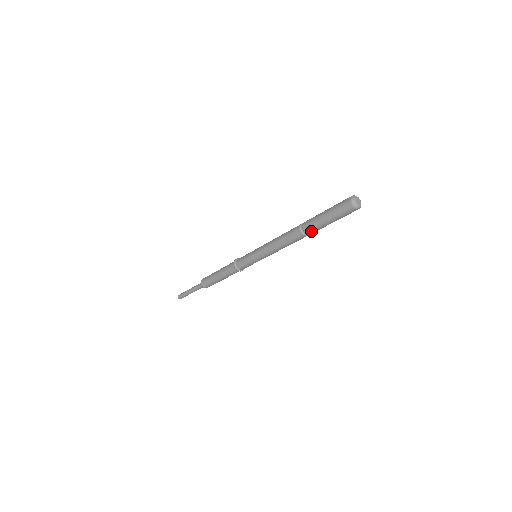
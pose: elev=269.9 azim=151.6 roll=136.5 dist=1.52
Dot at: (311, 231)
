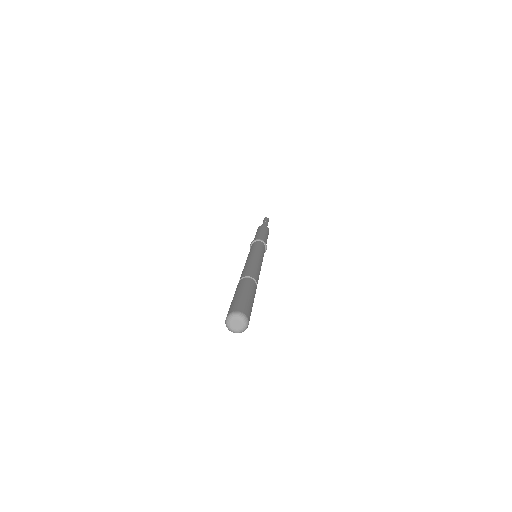
Dot at: occluded
